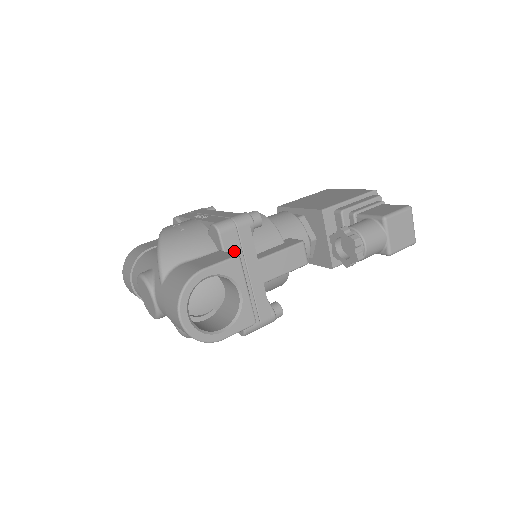
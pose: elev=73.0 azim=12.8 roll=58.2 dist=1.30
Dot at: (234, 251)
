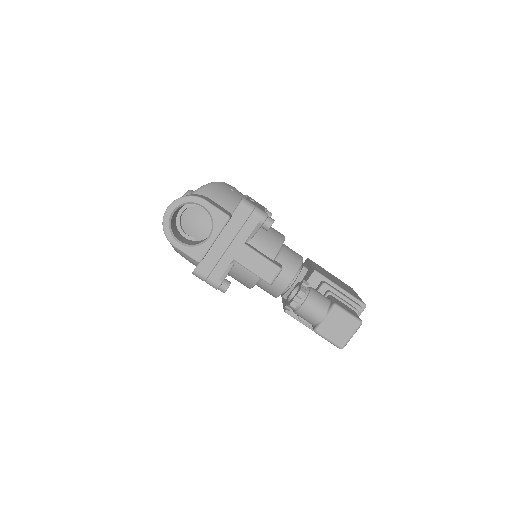
Dot at: (237, 222)
